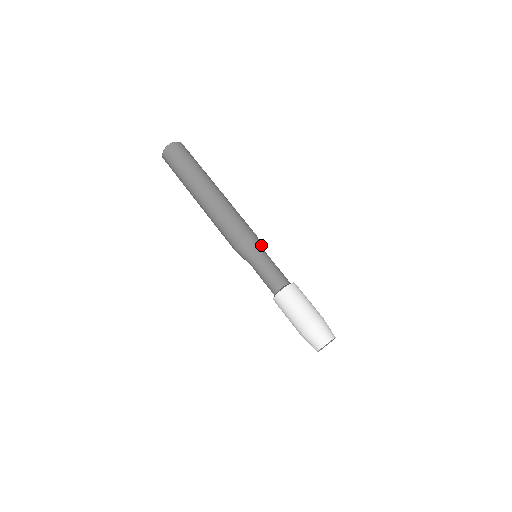
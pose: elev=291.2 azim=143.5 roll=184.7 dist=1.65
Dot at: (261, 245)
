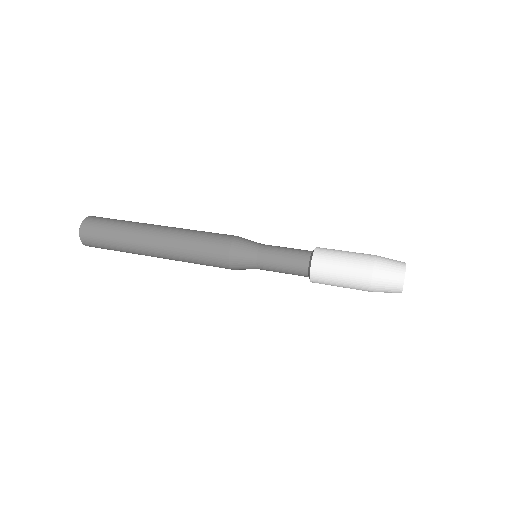
Dot at: occluded
